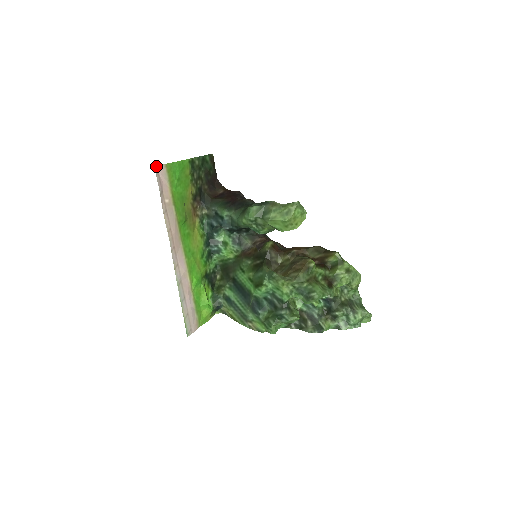
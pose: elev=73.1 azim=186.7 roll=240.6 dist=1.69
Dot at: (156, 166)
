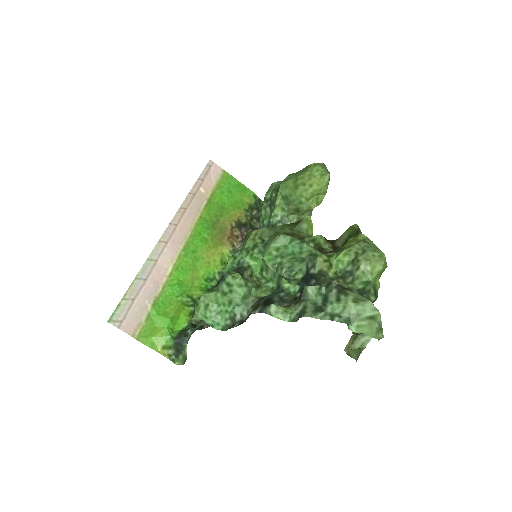
Dot at: (212, 162)
